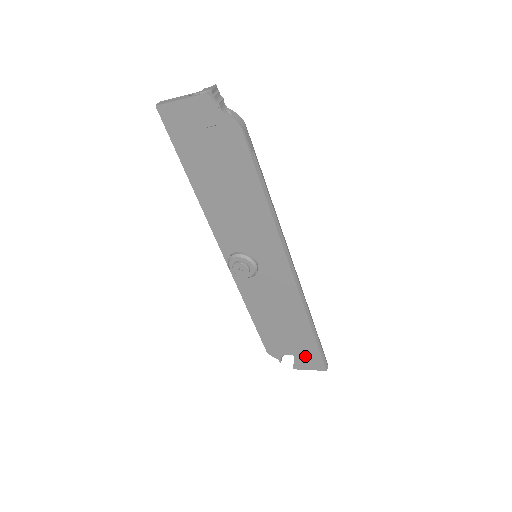
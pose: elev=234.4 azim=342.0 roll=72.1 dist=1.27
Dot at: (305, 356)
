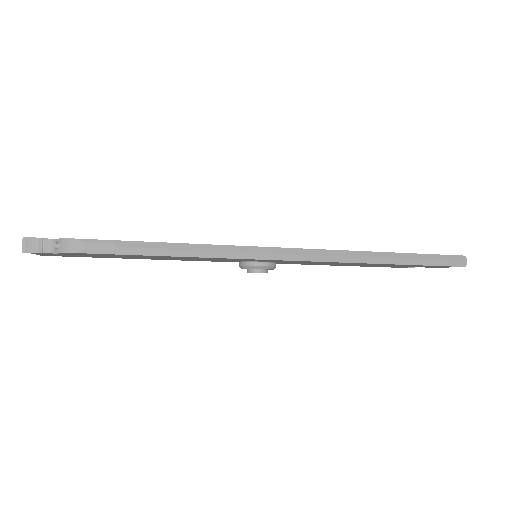
Dot at: (424, 266)
